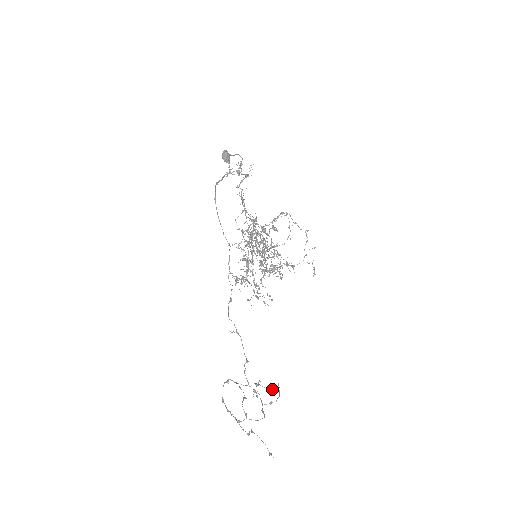
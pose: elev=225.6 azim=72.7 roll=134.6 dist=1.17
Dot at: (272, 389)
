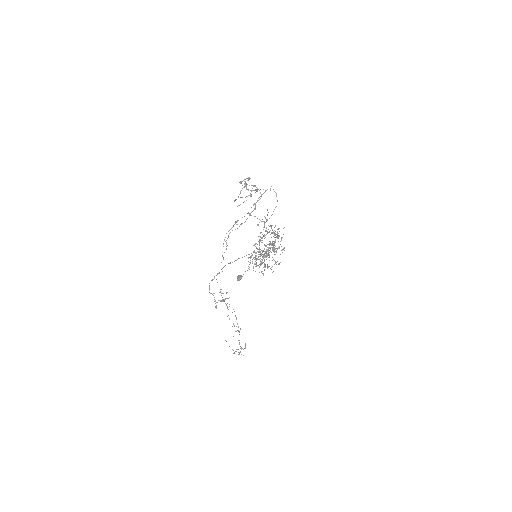
Dot at: (259, 219)
